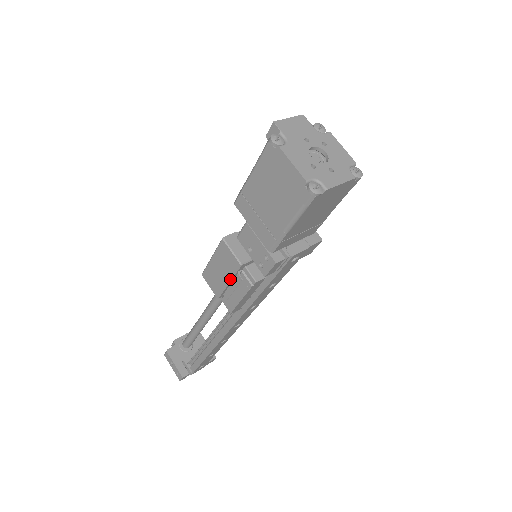
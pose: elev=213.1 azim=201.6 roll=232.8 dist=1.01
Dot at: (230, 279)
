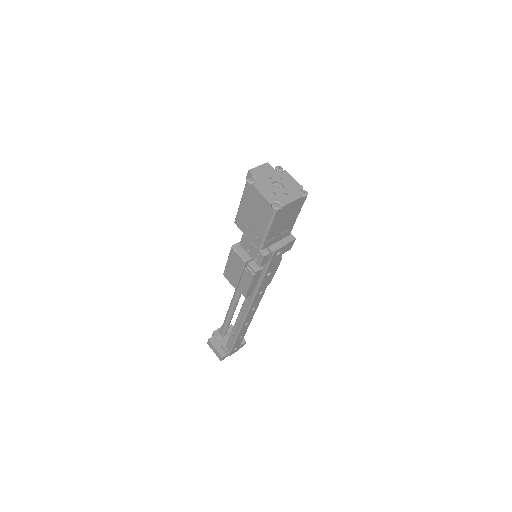
Dot at: (240, 273)
